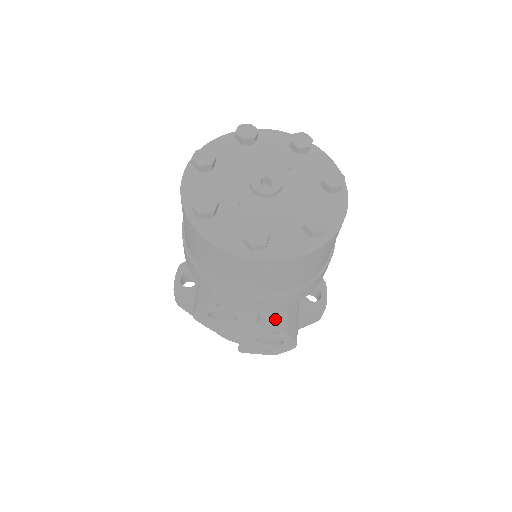
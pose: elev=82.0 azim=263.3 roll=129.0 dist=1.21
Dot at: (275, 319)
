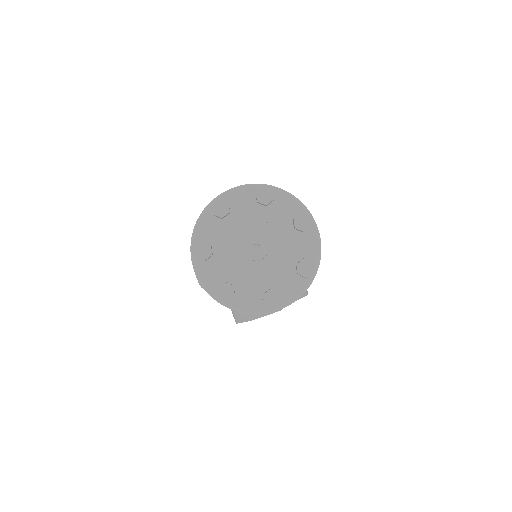
Dot at: occluded
